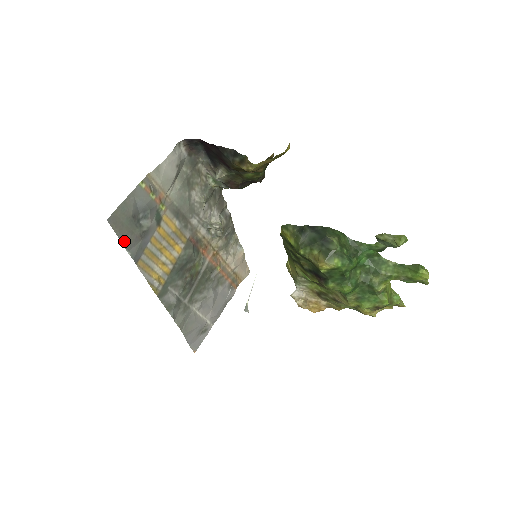
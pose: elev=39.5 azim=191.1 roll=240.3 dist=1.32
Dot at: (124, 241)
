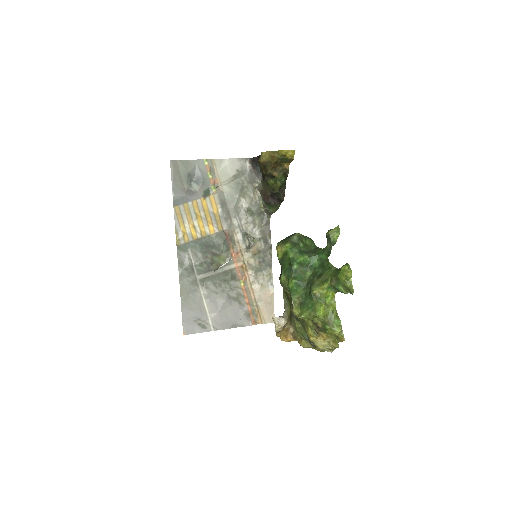
Dot at: (174, 183)
